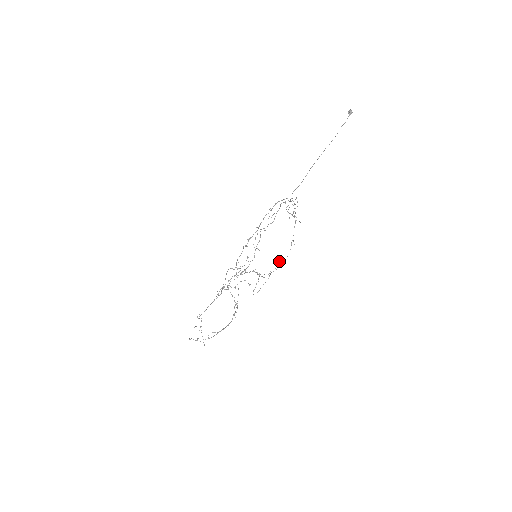
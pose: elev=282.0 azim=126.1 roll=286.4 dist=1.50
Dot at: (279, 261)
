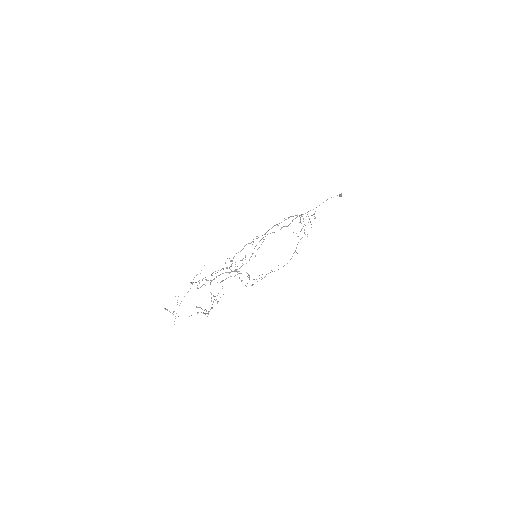
Dot at: occluded
